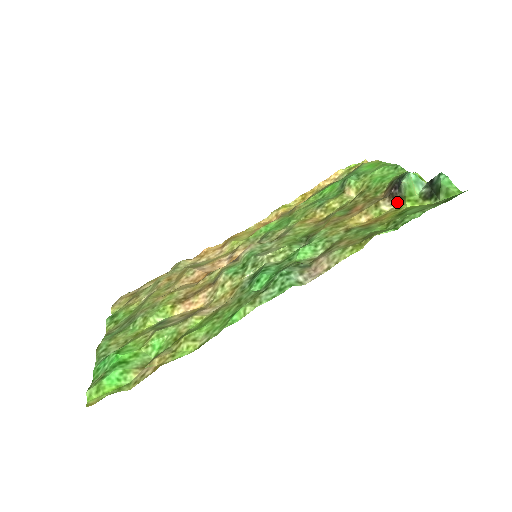
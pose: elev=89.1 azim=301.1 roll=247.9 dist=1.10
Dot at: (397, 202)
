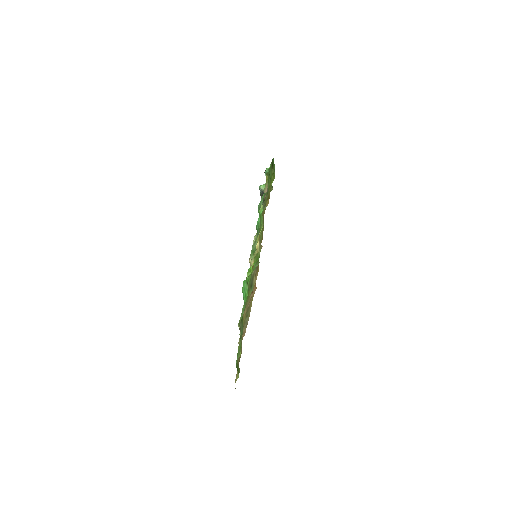
Dot at: occluded
